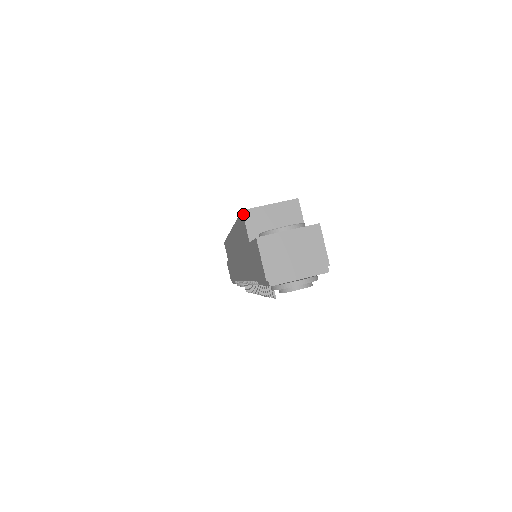
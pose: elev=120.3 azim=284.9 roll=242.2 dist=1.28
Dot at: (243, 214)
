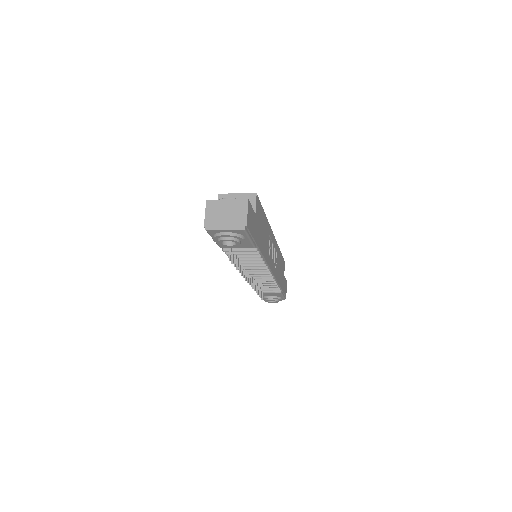
Dot at: (218, 196)
